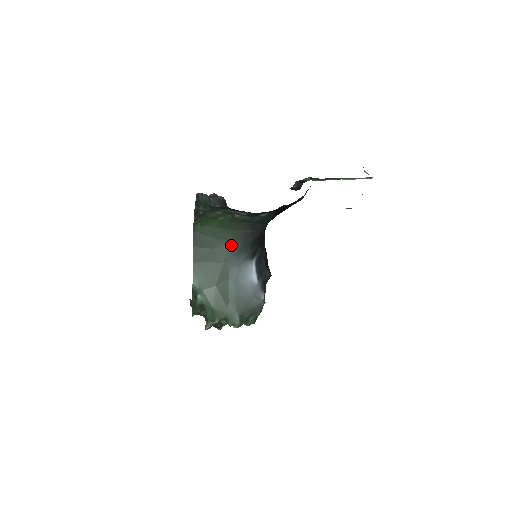
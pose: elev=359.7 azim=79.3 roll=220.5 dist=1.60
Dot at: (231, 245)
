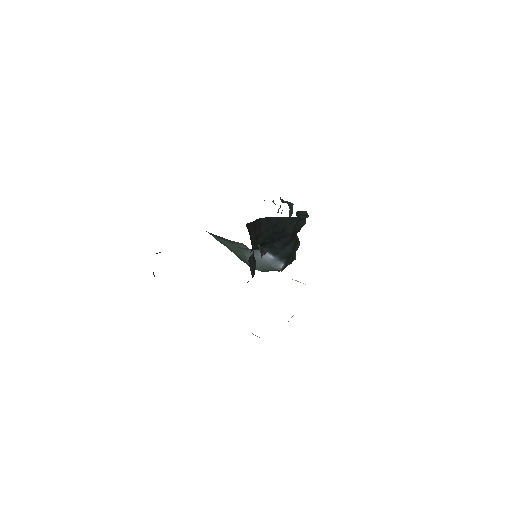
Dot at: occluded
